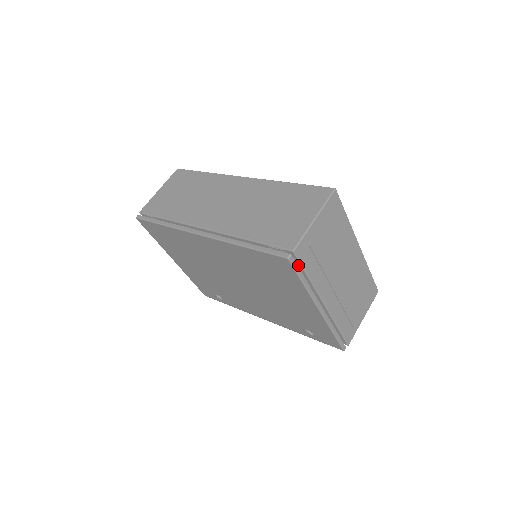
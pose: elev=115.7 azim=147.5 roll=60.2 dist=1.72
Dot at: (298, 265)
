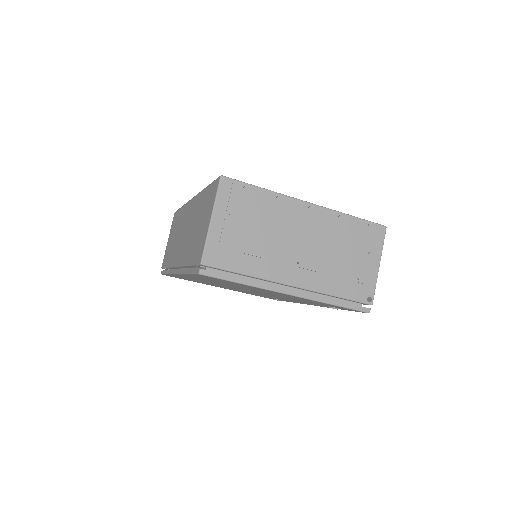
Dot at: (223, 270)
